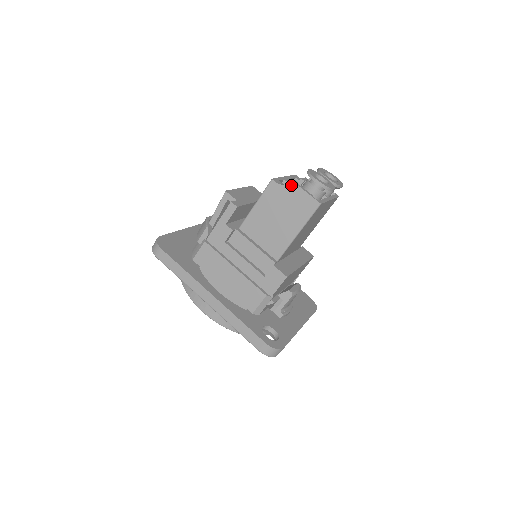
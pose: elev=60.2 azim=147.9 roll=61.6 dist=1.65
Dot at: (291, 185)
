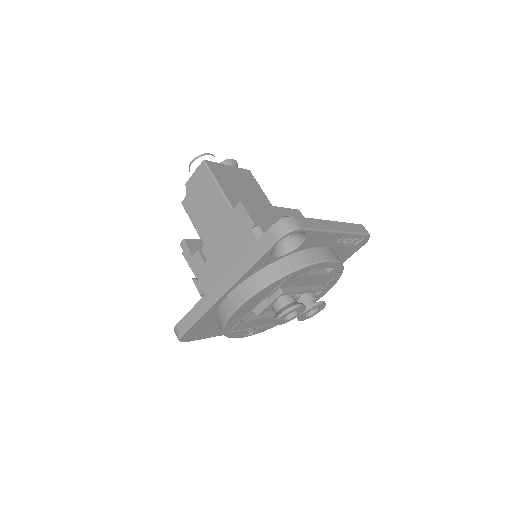
Dot at: (188, 186)
